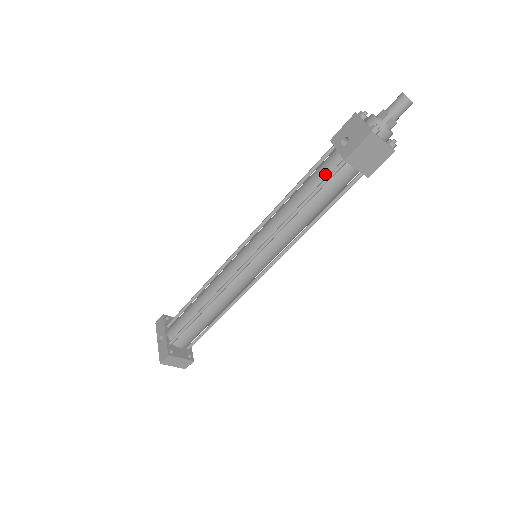
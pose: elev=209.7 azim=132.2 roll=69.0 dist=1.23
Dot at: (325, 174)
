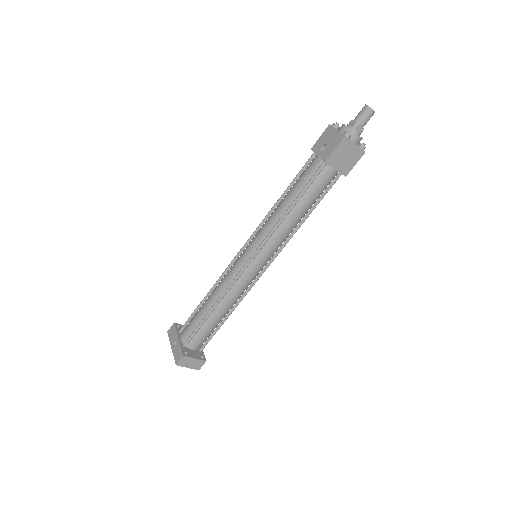
Dot at: (310, 176)
